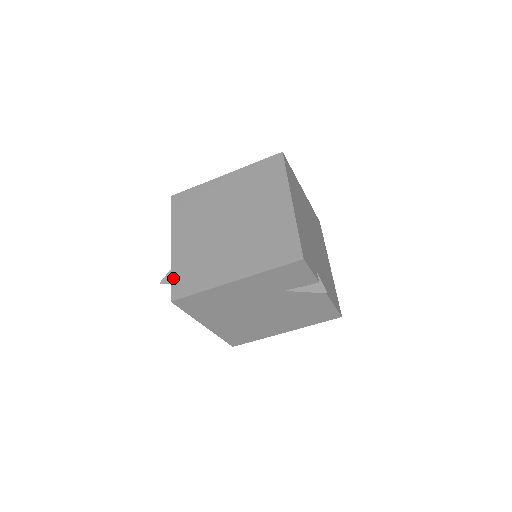
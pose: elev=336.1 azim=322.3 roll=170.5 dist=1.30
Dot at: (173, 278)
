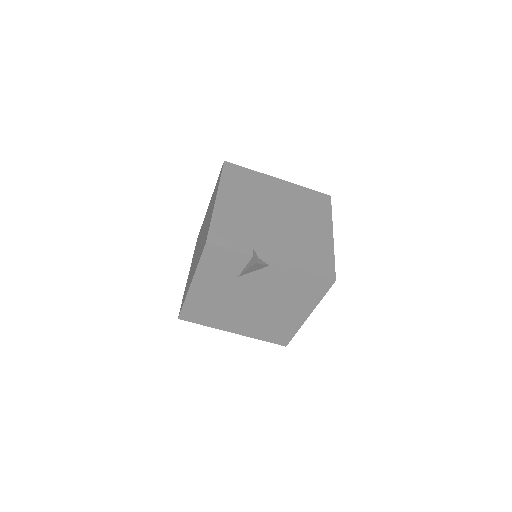
Dot at: (182, 300)
